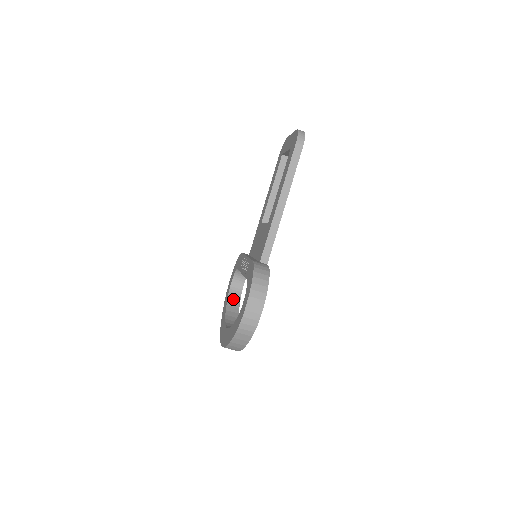
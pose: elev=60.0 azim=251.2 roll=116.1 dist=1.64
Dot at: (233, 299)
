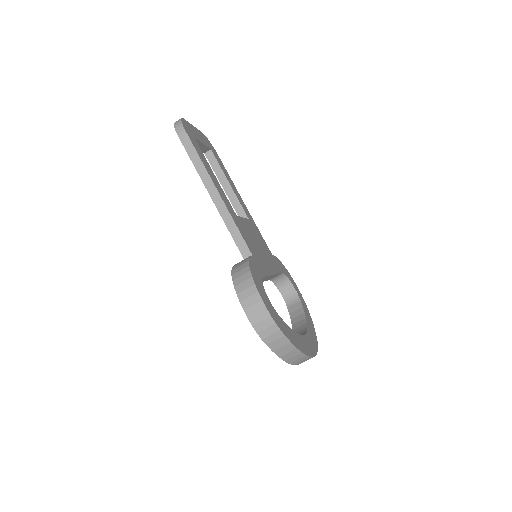
Dot at: (294, 309)
